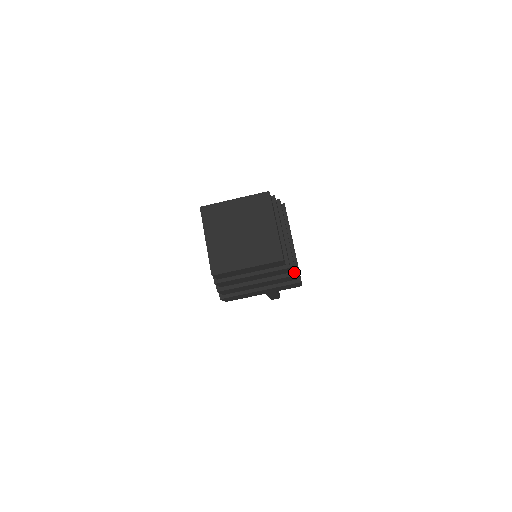
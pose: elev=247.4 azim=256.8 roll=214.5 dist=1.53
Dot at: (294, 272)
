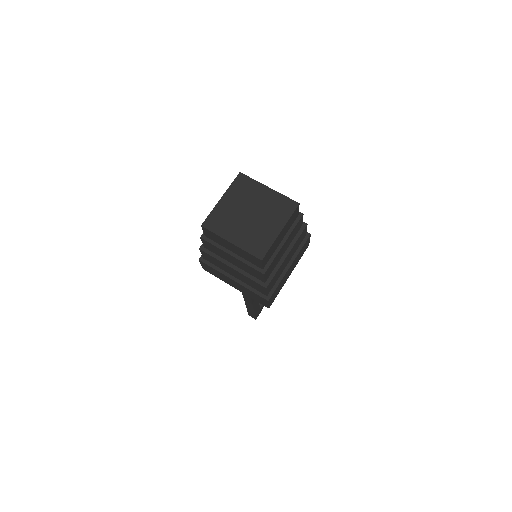
Dot at: (267, 284)
